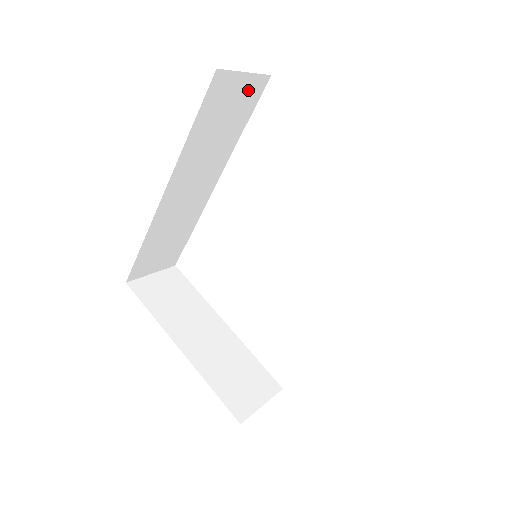
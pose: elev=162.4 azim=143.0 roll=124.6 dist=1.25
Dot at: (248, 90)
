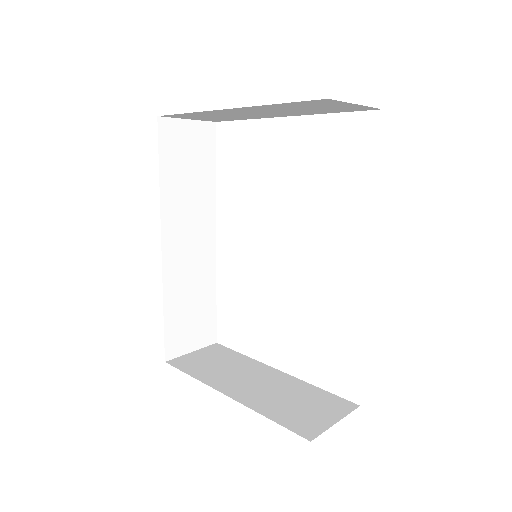
Dot at: (199, 136)
